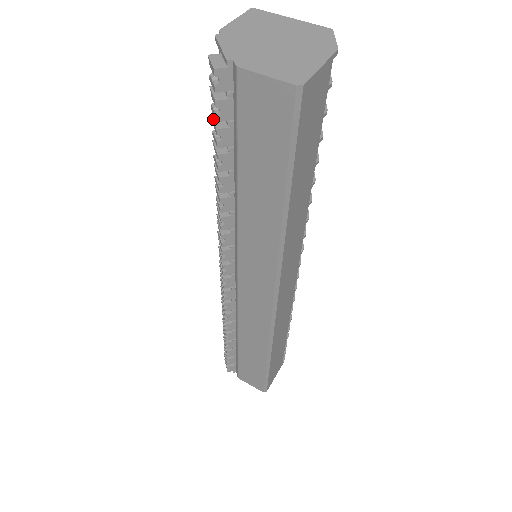
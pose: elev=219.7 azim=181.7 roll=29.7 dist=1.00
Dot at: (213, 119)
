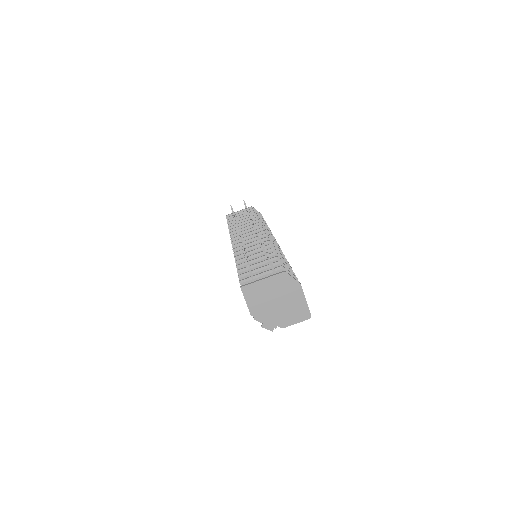
Dot at: occluded
